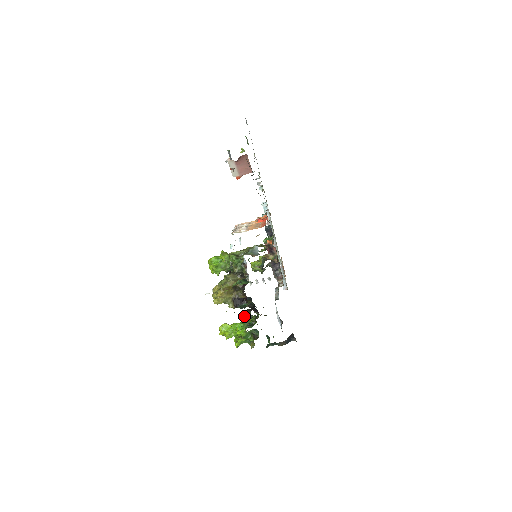
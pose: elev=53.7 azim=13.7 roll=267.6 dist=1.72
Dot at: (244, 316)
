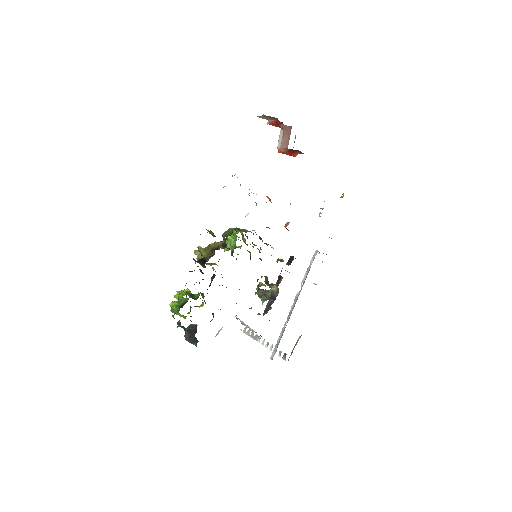
Dot at: occluded
